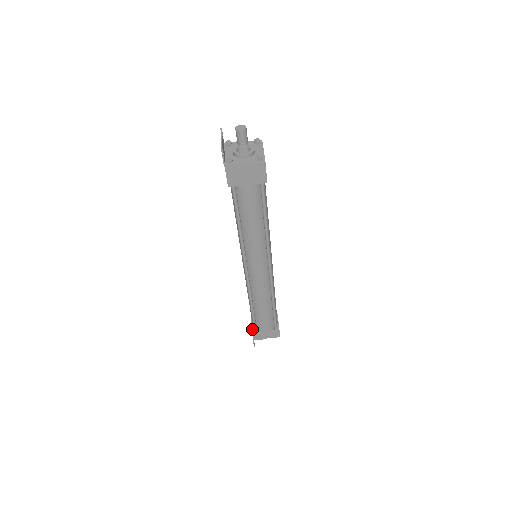
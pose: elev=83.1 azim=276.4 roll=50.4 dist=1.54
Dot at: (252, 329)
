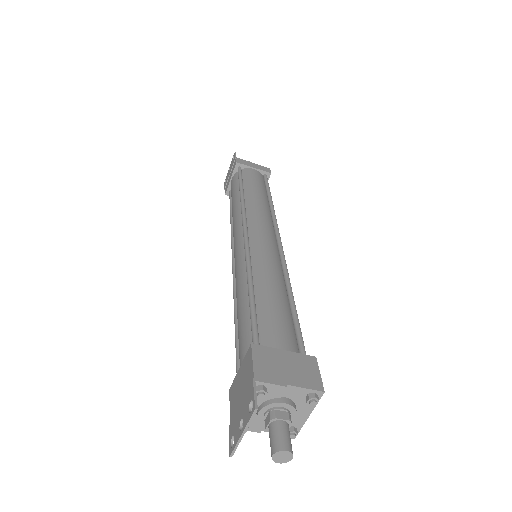
Dot at: (228, 187)
